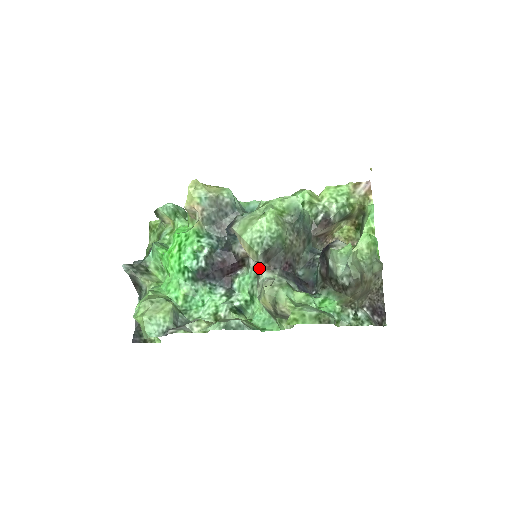
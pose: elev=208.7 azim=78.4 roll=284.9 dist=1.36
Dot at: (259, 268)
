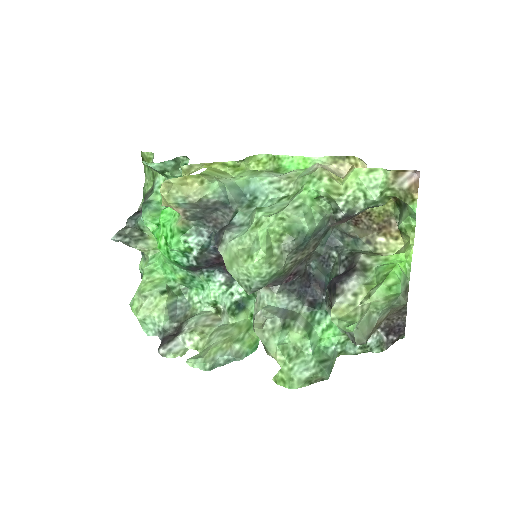
Dot at: occluded
